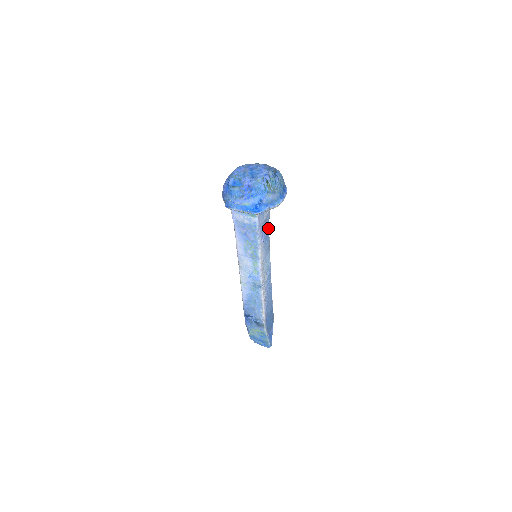
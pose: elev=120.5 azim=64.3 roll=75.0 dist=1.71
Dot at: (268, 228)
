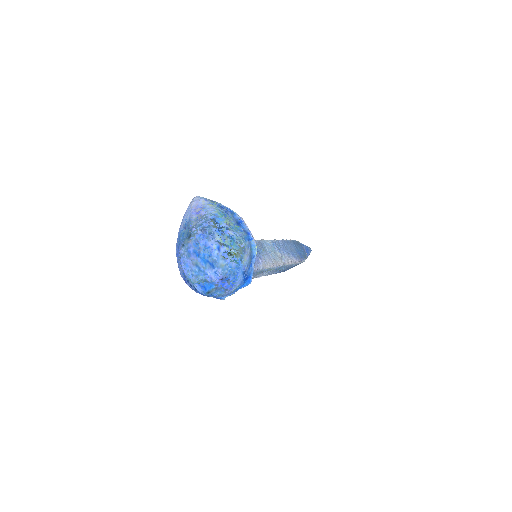
Dot at: occluded
